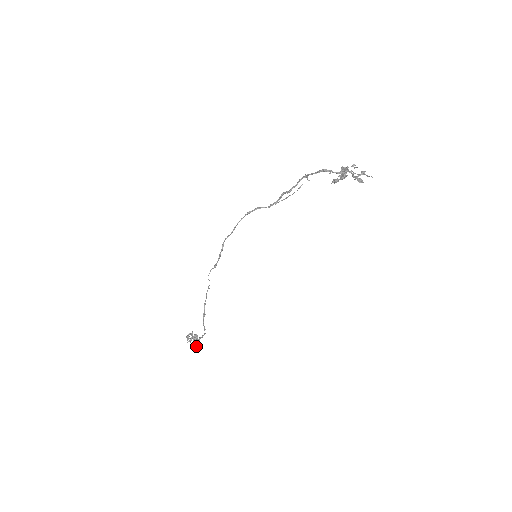
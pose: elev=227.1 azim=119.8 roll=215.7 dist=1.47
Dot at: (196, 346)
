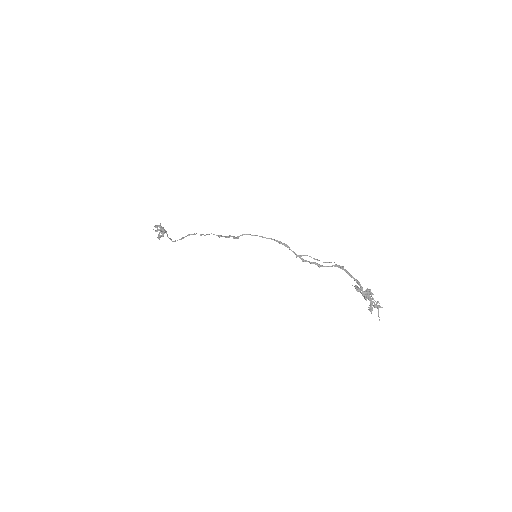
Dot at: (158, 238)
